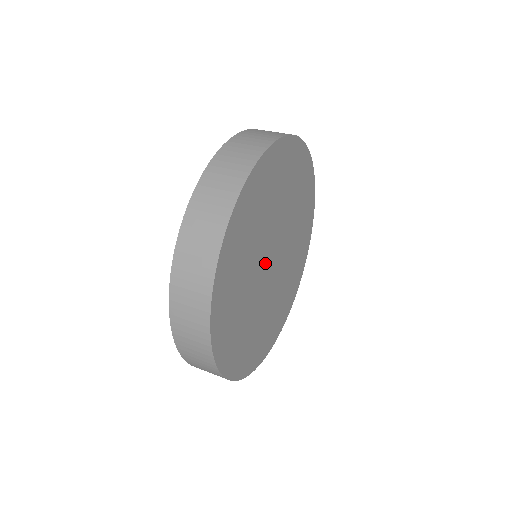
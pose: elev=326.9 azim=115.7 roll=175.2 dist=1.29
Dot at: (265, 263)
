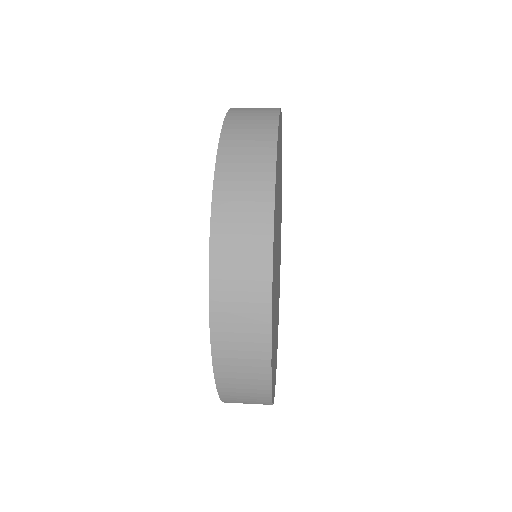
Dot at: (277, 250)
